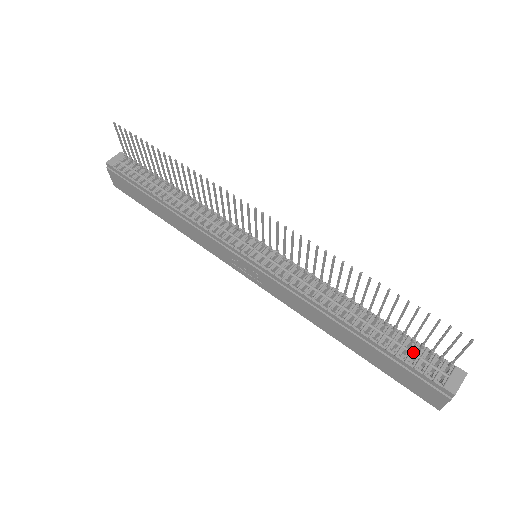
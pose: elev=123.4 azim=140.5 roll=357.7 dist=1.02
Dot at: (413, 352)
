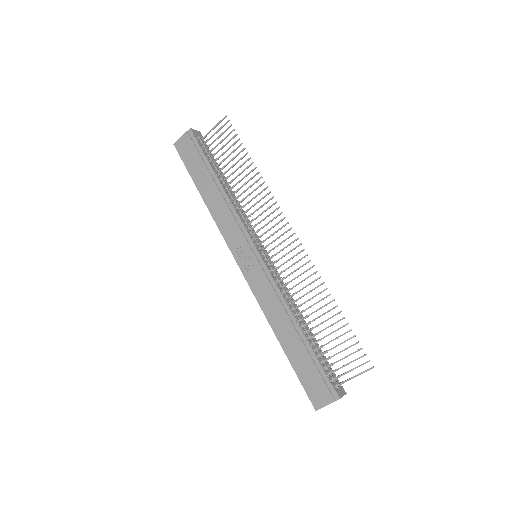
Dot at: (326, 365)
